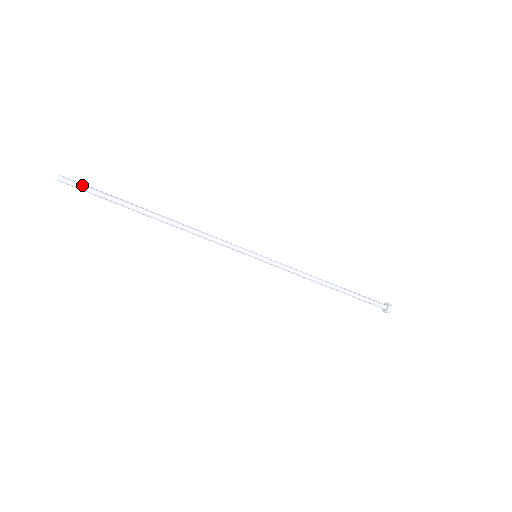
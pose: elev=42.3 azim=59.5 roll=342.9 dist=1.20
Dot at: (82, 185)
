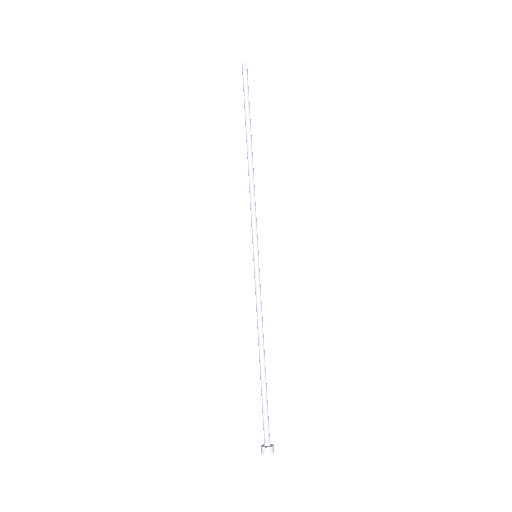
Dot at: occluded
